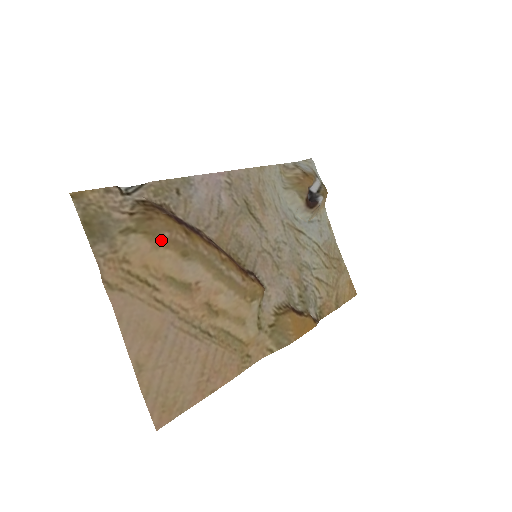
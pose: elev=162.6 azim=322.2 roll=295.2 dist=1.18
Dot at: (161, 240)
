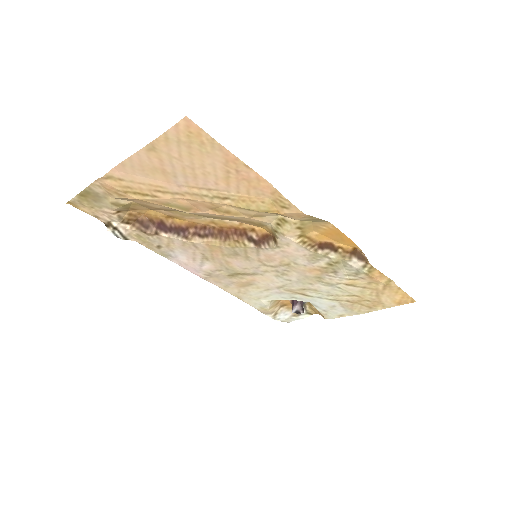
Dot at: (148, 207)
